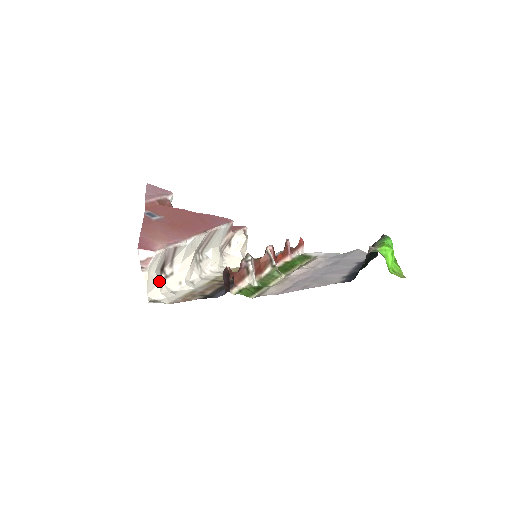
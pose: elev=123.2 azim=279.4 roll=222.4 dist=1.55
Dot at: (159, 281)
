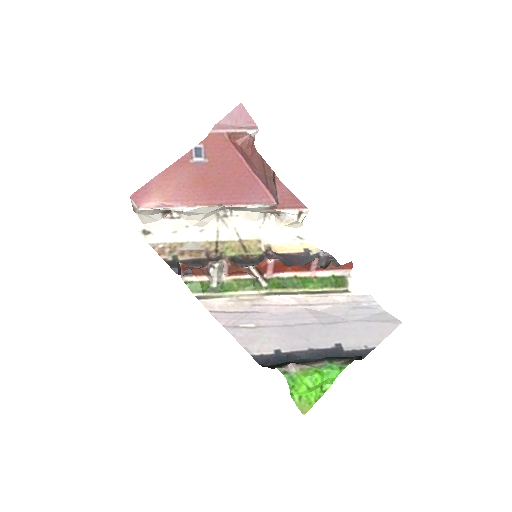
Dot at: (159, 219)
